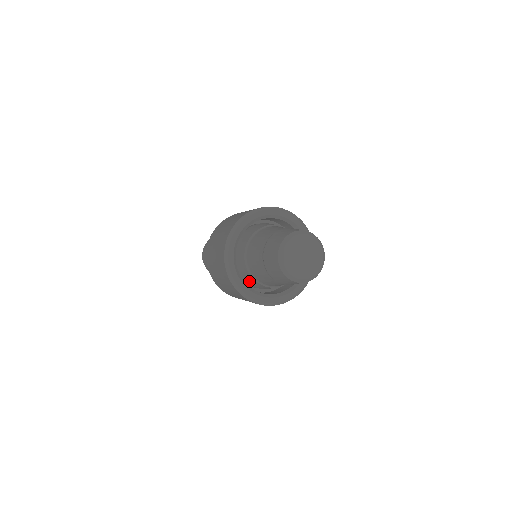
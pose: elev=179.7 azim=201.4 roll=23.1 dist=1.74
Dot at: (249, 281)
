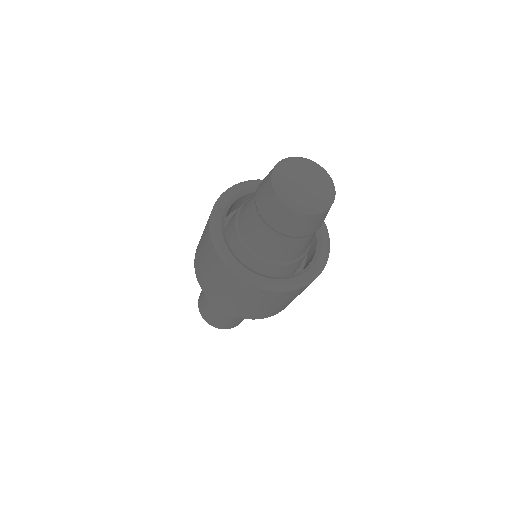
Dot at: (281, 274)
